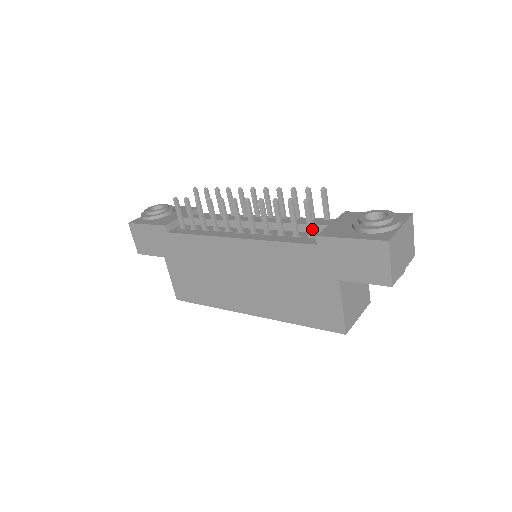
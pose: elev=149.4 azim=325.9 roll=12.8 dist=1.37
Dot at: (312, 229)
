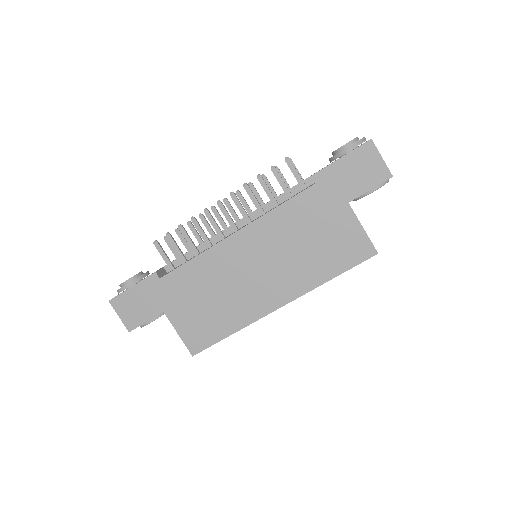
Dot at: (302, 180)
